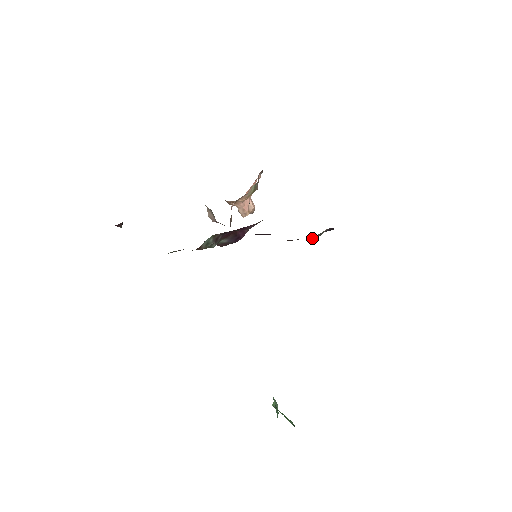
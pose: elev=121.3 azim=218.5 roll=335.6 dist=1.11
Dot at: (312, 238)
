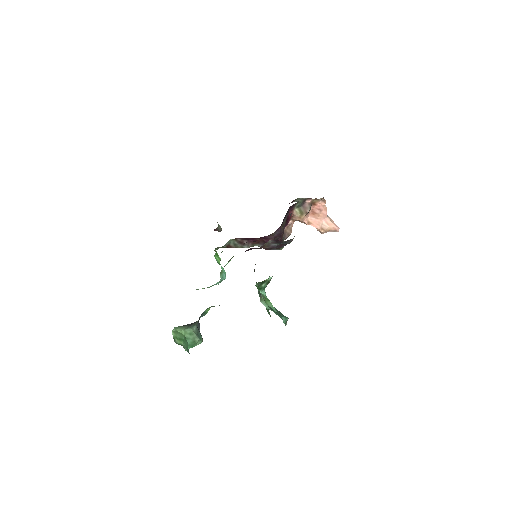
Dot at: (265, 246)
